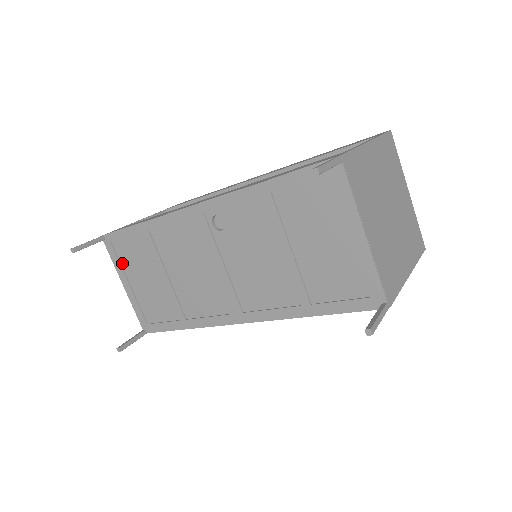
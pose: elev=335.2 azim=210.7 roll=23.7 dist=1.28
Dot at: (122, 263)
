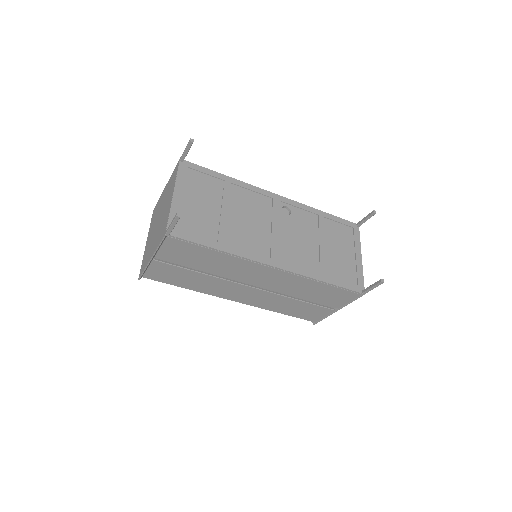
Dot at: (186, 182)
